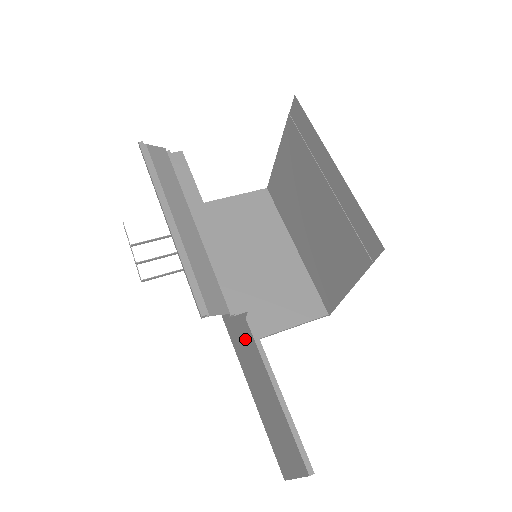
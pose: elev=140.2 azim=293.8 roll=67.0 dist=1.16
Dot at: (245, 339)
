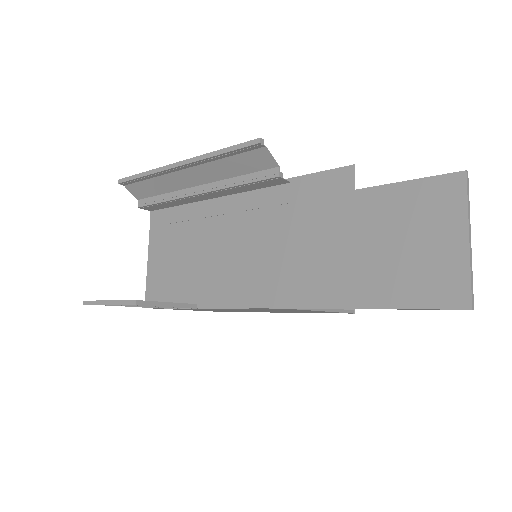
Dot at: (301, 233)
